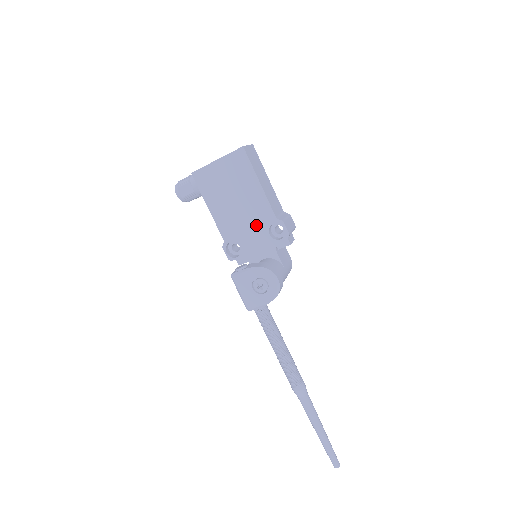
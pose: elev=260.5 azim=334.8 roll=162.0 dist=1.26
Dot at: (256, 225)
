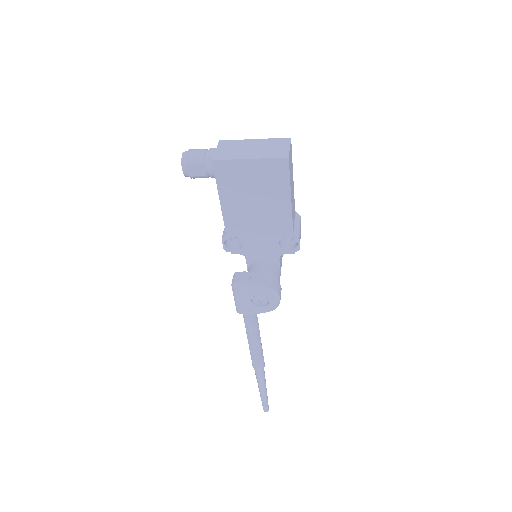
Dot at: (268, 232)
